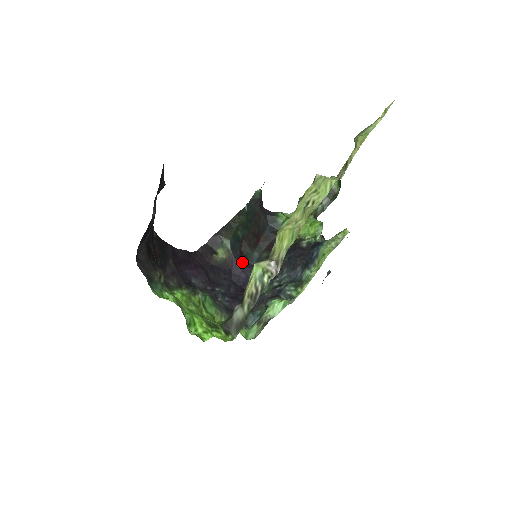
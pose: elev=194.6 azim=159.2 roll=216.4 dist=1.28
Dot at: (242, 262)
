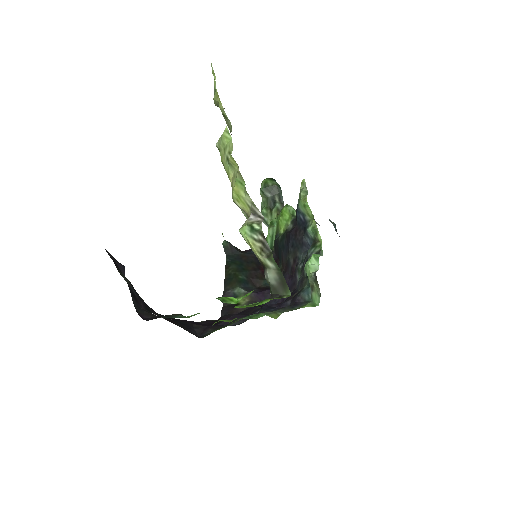
Dot at: (265, 290)
